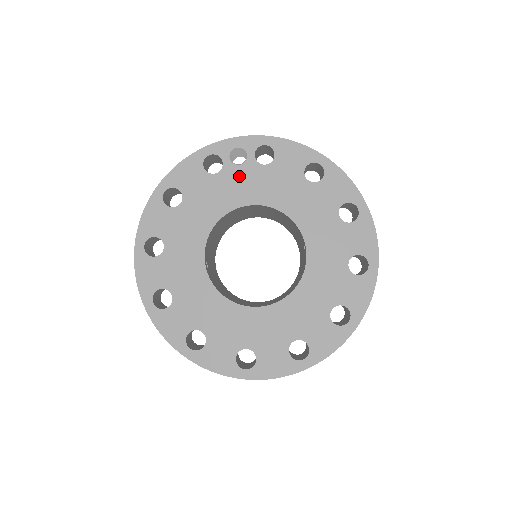
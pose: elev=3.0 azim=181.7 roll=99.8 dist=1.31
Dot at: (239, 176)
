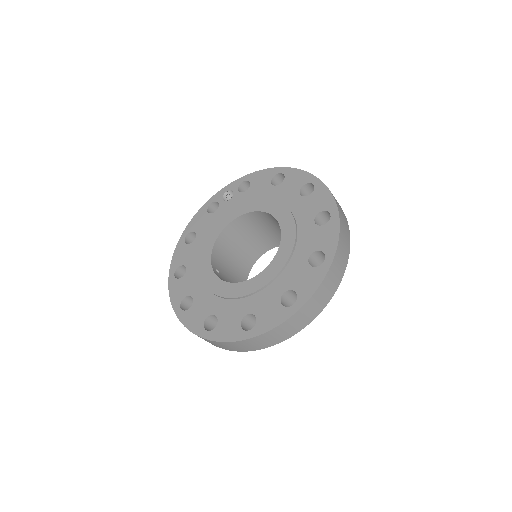
Dot at: (230, 206)
